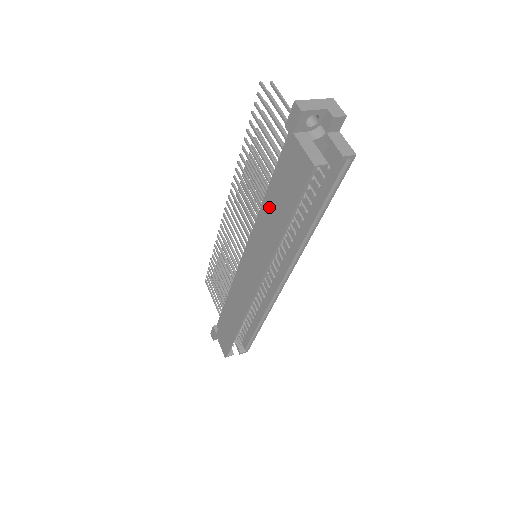
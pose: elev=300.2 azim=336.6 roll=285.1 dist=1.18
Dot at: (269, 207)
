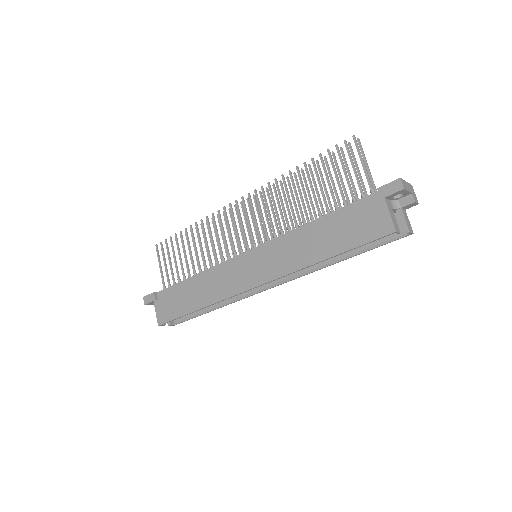
Dot at: (318, 233)
